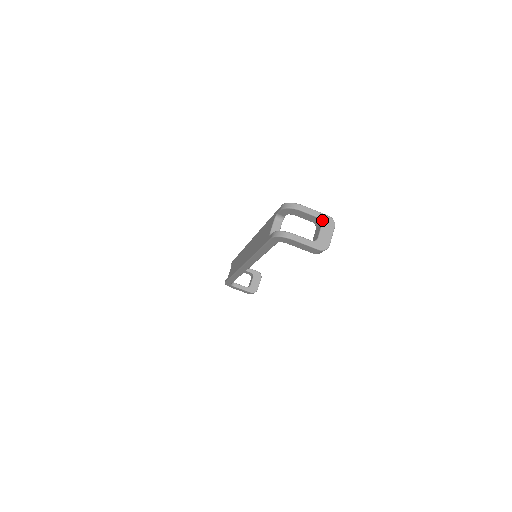
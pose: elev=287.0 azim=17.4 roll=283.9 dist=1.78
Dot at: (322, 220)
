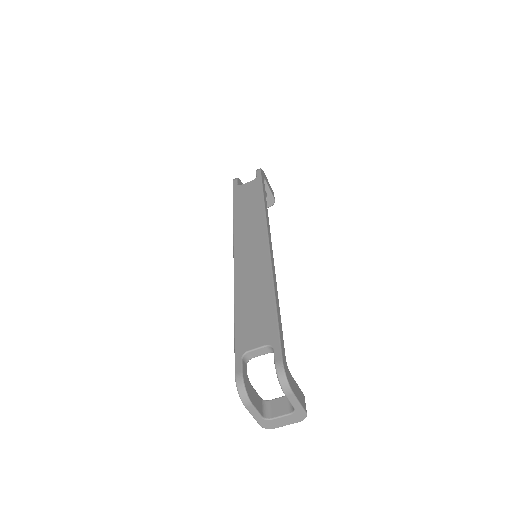
Dot at: (295, 412)
